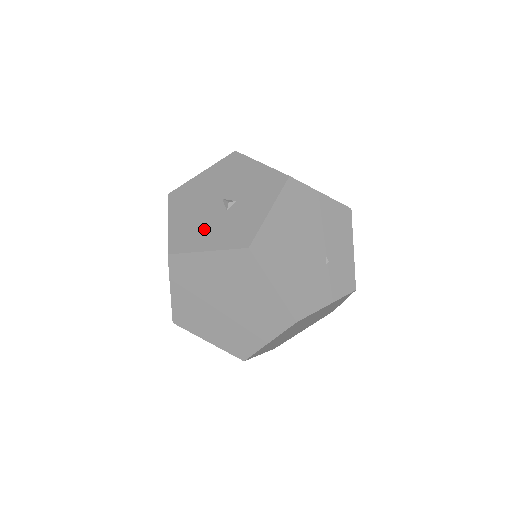
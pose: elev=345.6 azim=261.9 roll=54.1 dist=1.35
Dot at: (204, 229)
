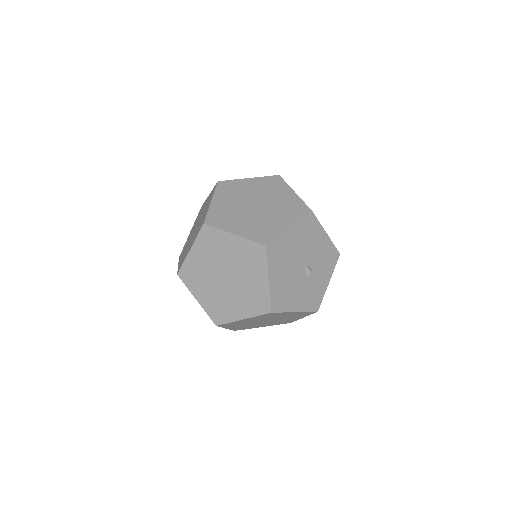
Dot at: (294, 292)
